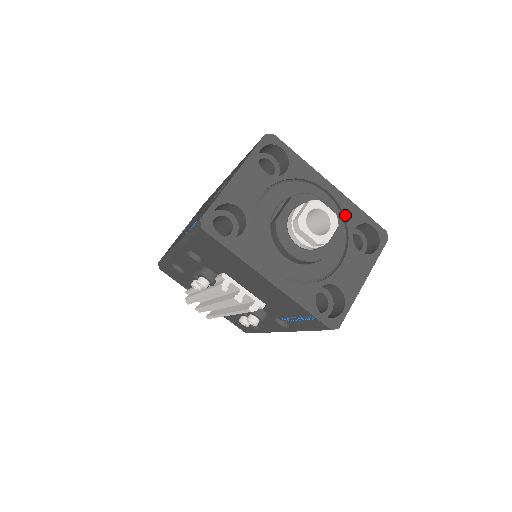
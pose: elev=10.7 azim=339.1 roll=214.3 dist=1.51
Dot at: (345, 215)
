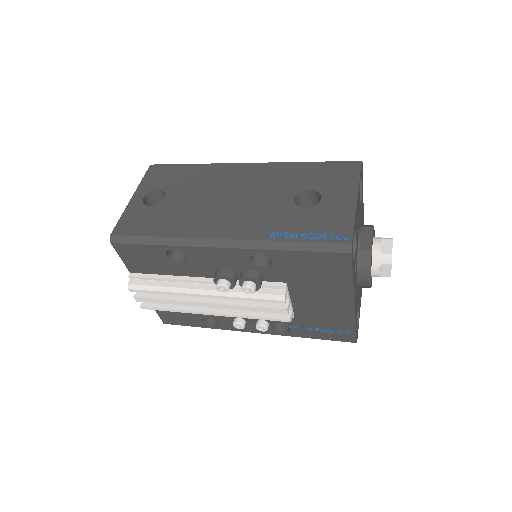
Dot at: occluded
